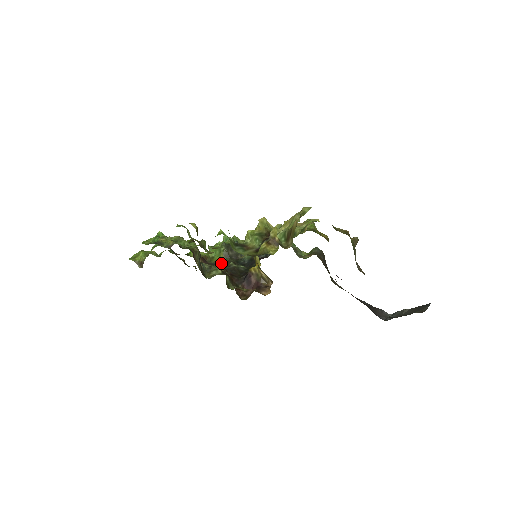
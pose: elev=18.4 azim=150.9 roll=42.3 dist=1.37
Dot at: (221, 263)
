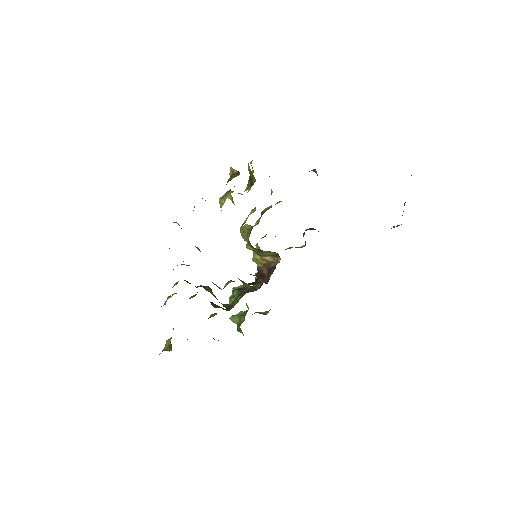
Dot at: occluded
